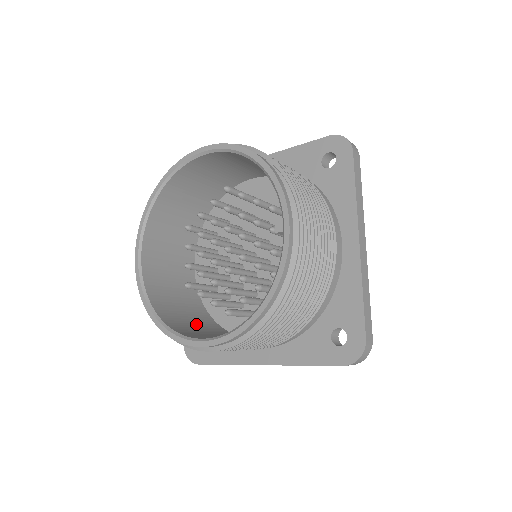
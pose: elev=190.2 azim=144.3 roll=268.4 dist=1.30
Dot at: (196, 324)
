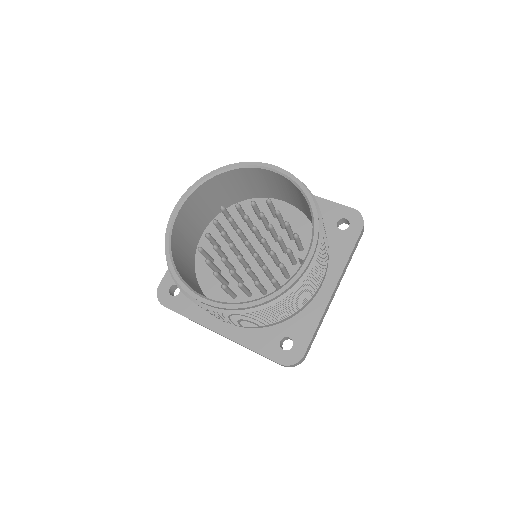
Dot at: (190, 279)
